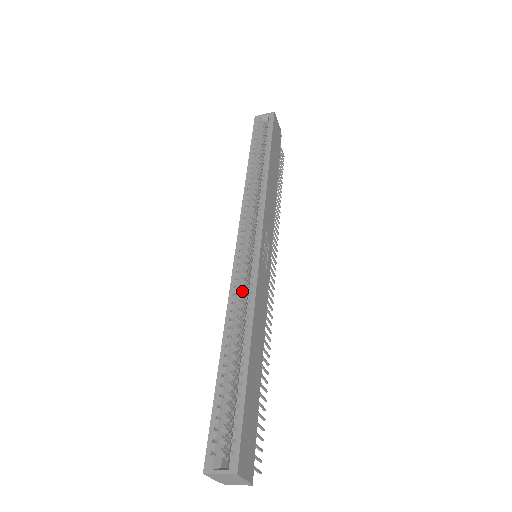
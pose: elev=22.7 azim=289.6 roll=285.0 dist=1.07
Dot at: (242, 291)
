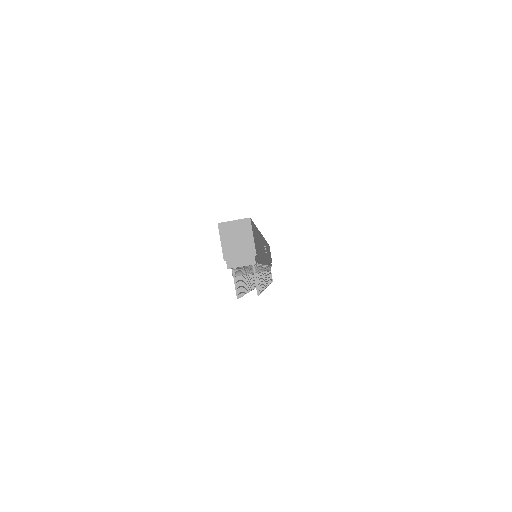
Dot at: occluded
